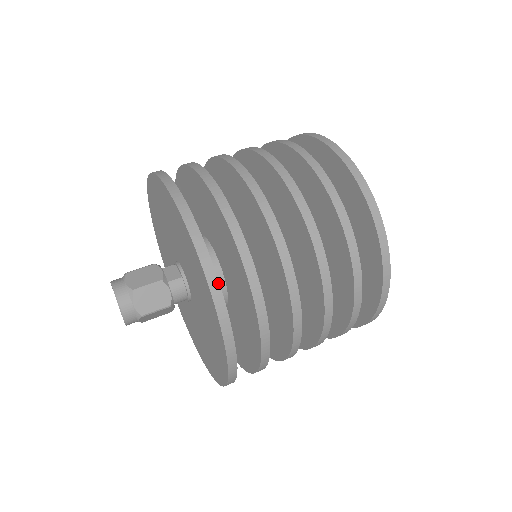
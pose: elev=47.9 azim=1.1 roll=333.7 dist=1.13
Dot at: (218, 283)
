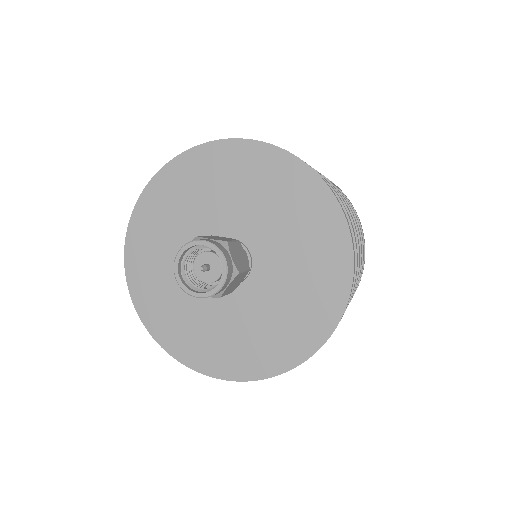
Dot at: (336, 197)
